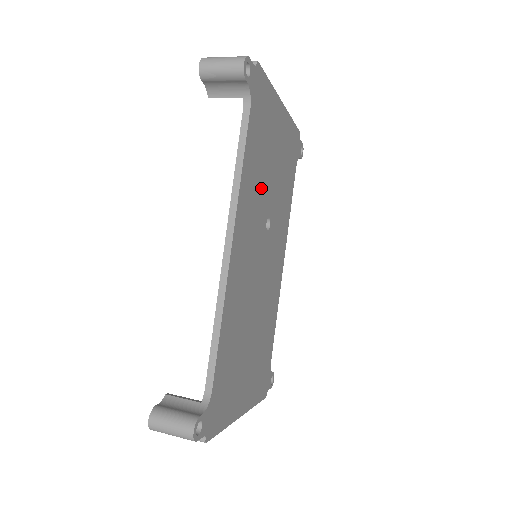
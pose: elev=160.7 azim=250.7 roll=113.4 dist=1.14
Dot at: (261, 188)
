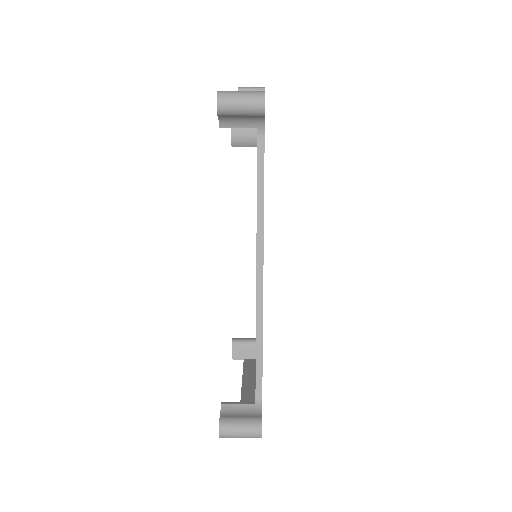
Dot at: occluded
